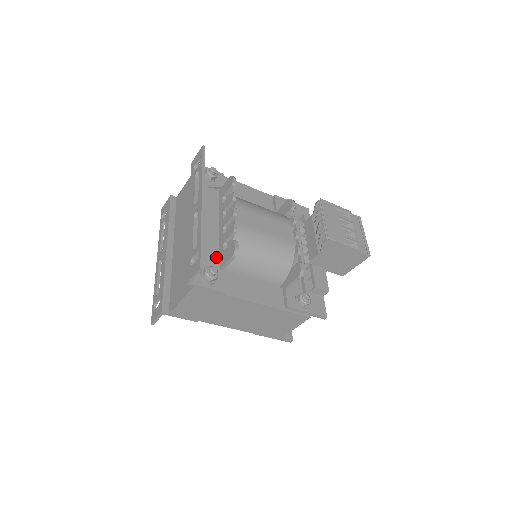
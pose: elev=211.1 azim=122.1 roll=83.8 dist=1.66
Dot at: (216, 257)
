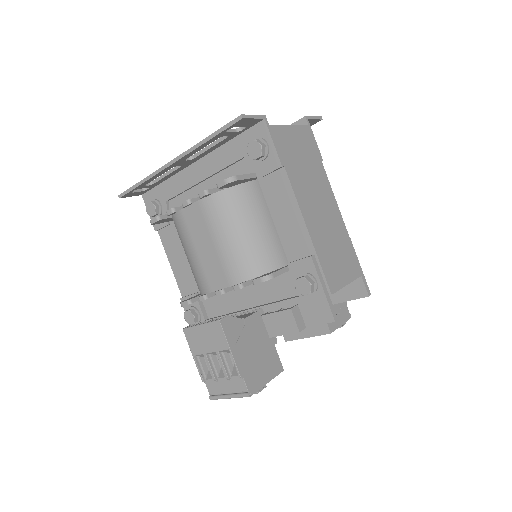
Dot at: occluded
